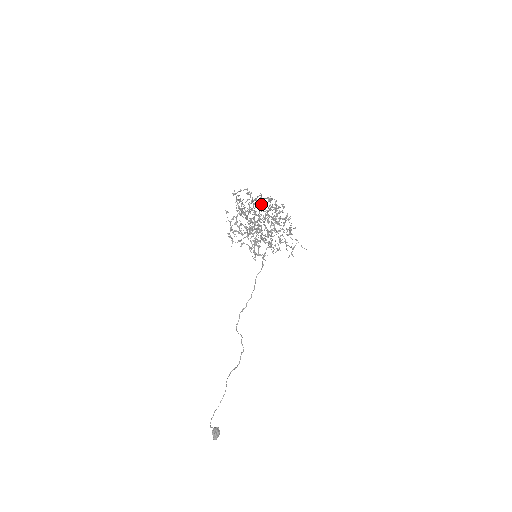
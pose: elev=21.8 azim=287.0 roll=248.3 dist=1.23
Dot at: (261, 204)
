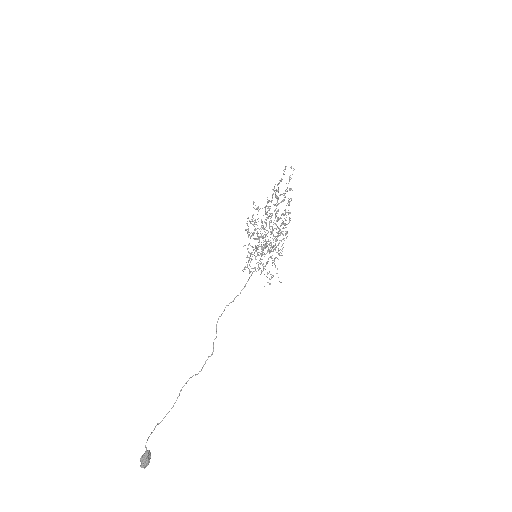
Dot at: (278, 209)
